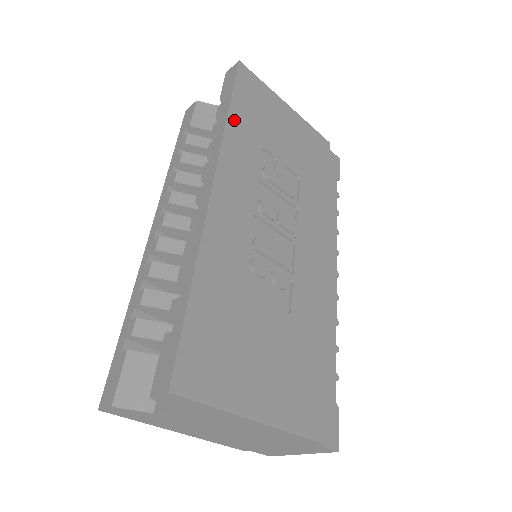
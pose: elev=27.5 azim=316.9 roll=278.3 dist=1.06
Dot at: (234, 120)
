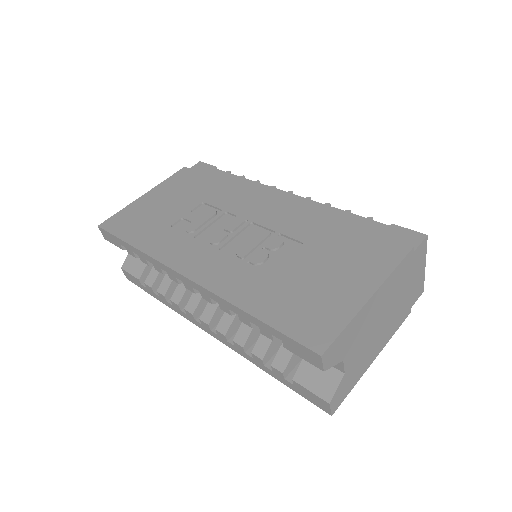
Dot at: (142, 244)
